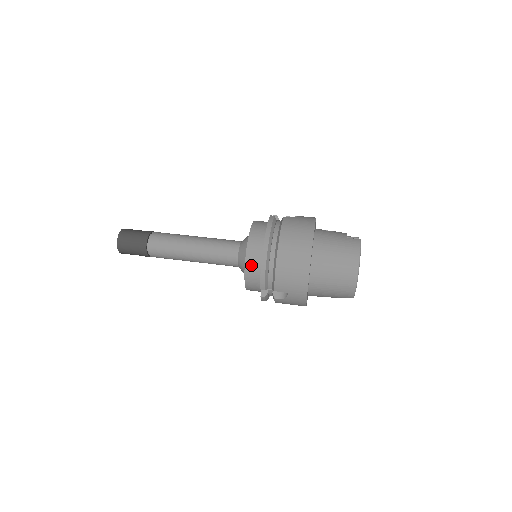
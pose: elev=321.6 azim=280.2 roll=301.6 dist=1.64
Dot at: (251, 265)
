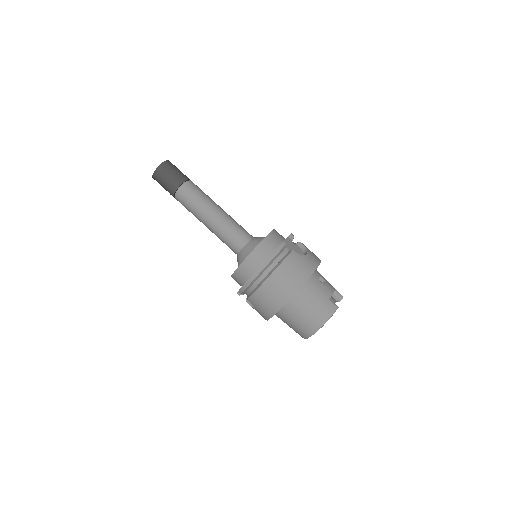
Dot at: (242, 271)
